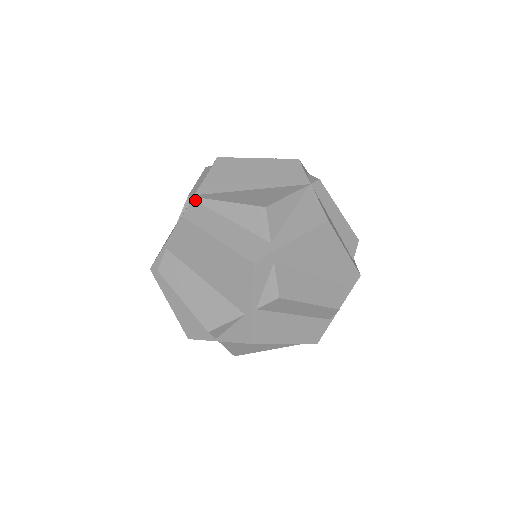
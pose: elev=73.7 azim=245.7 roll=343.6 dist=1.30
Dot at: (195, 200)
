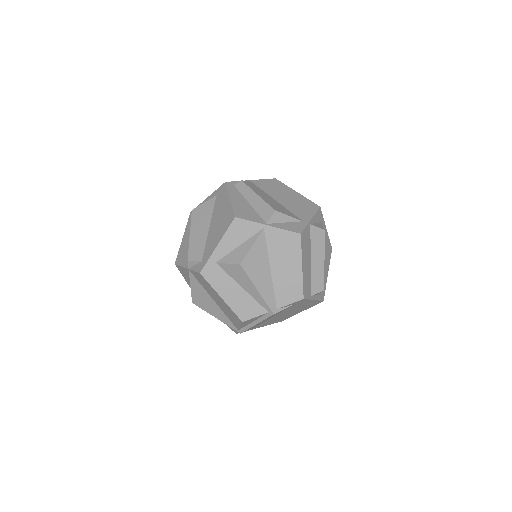
Dot at: occluded
